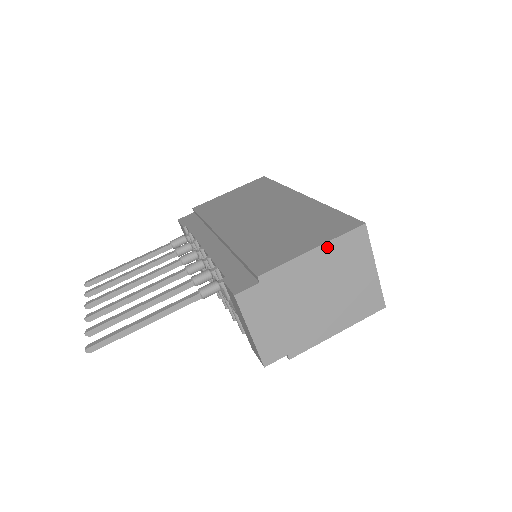
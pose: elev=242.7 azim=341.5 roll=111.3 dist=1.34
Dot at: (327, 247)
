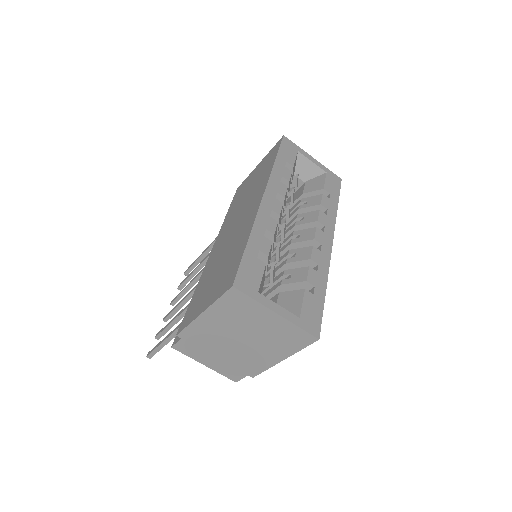
Dot at: (213, 309)
